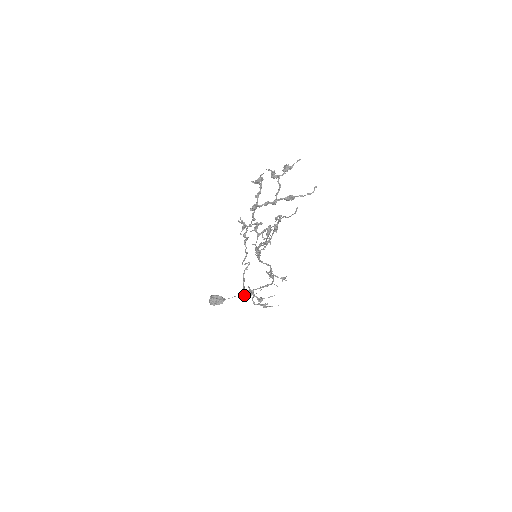
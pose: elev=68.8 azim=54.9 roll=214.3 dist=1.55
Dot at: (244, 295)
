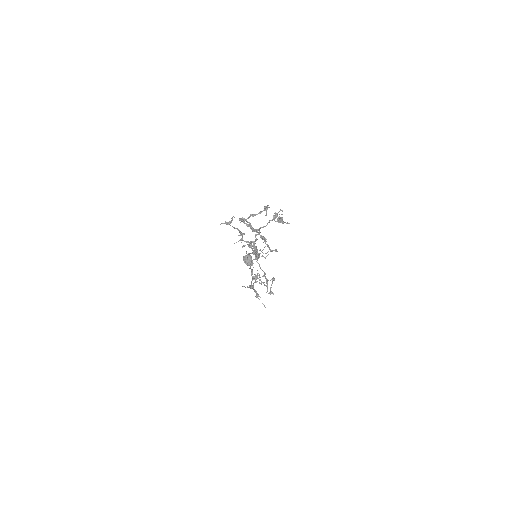
Dot at: (251, 274)
